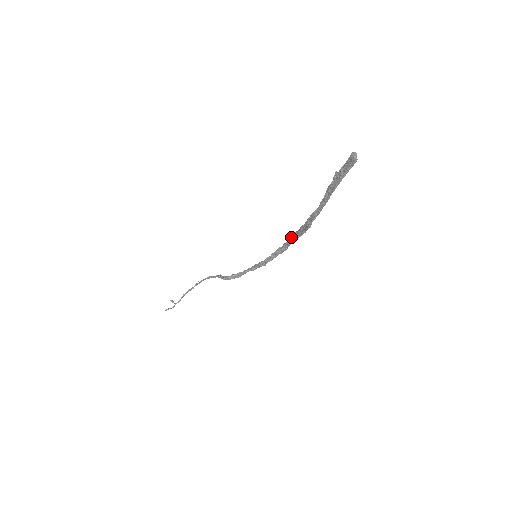
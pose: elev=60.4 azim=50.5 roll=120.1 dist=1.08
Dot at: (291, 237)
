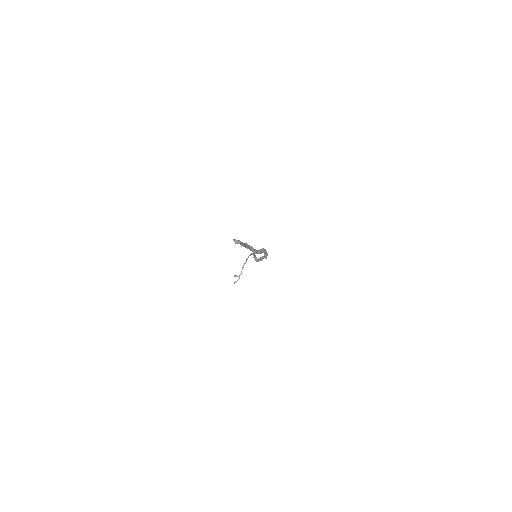
Dot at: occluded
